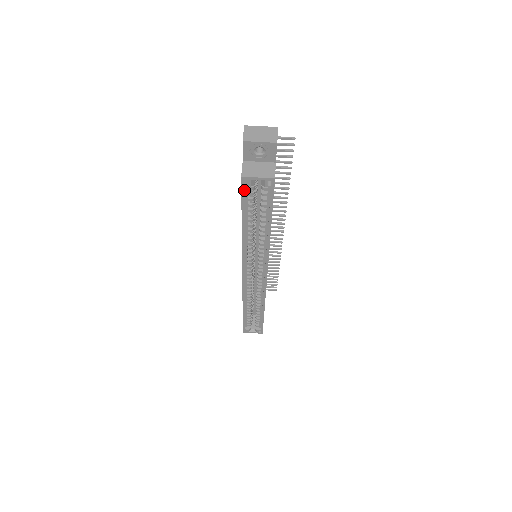
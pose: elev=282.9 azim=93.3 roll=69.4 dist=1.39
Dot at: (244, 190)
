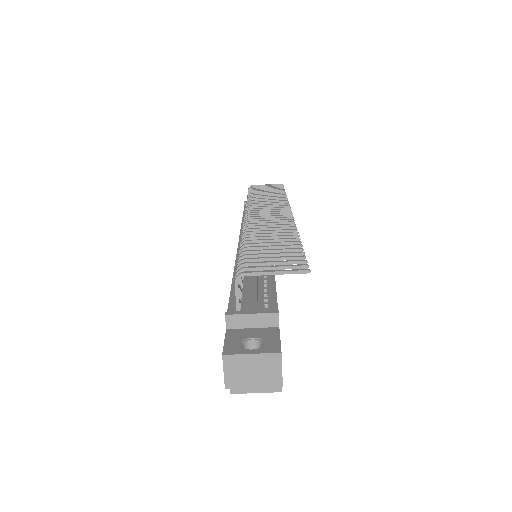
Dot at: occluded
